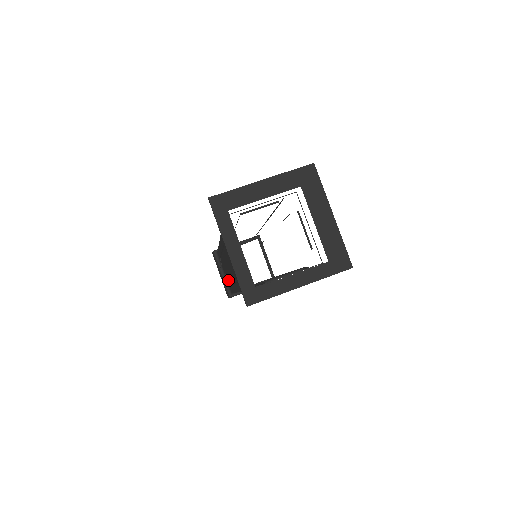
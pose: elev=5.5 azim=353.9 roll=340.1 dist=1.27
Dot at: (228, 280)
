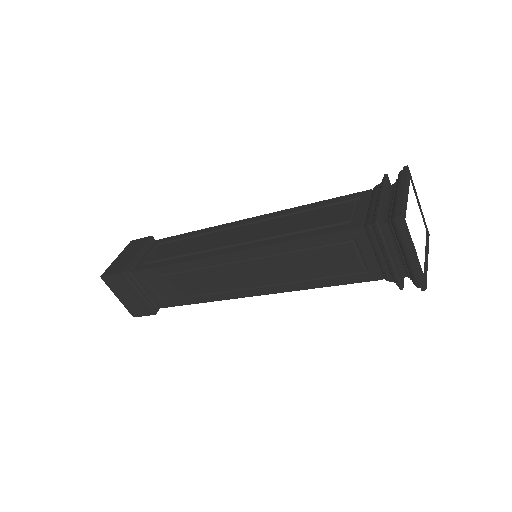
Dot at: (159, 257)
